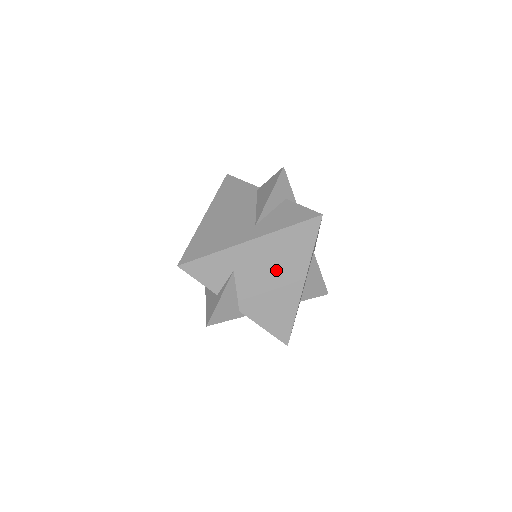
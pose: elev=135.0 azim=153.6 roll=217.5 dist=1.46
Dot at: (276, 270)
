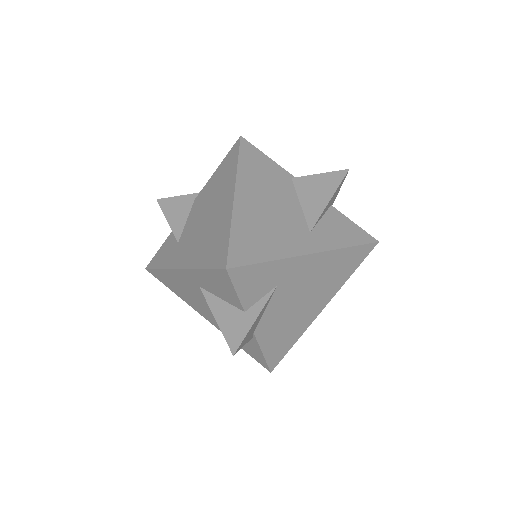
Dot at: (312, 291)
